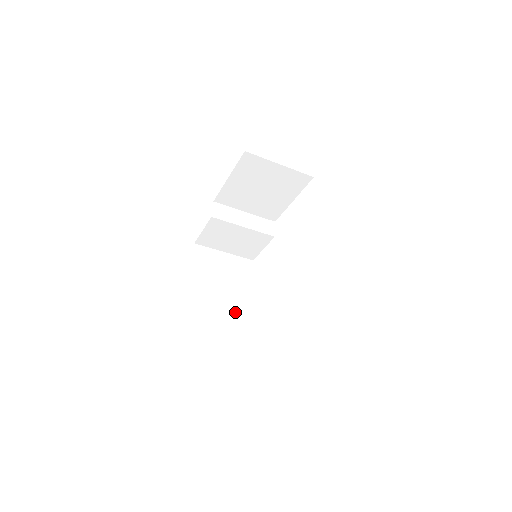
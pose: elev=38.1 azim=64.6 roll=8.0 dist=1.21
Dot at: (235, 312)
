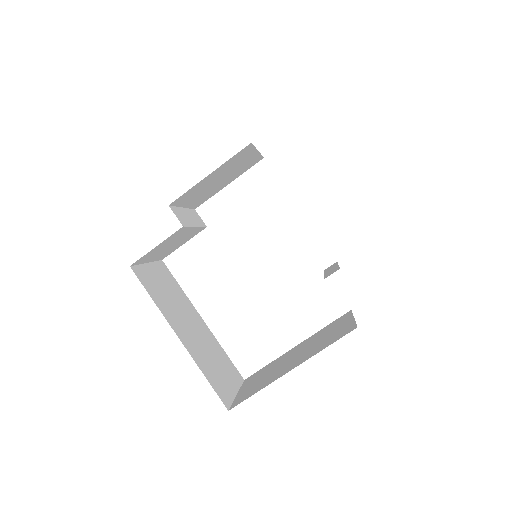
Dot at: (199, 325)
